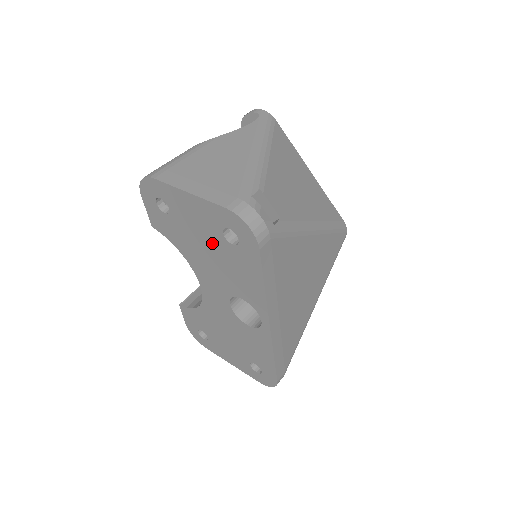
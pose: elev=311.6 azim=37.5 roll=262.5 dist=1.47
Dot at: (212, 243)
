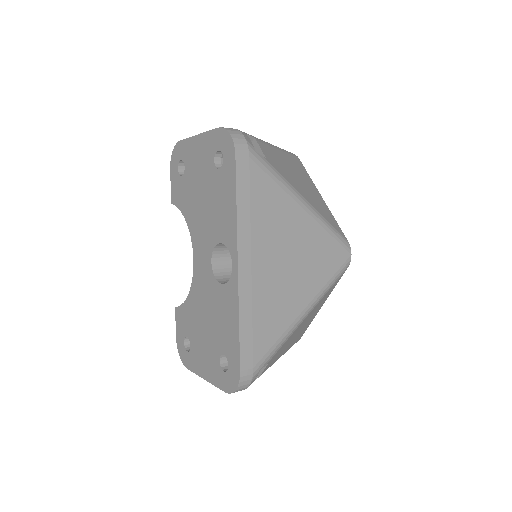
Dot at: (206, 182)
